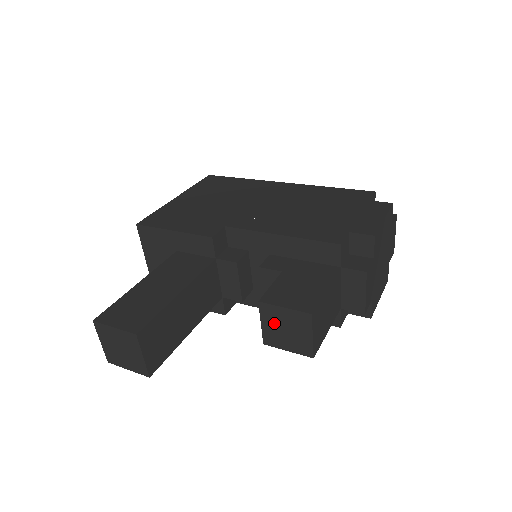
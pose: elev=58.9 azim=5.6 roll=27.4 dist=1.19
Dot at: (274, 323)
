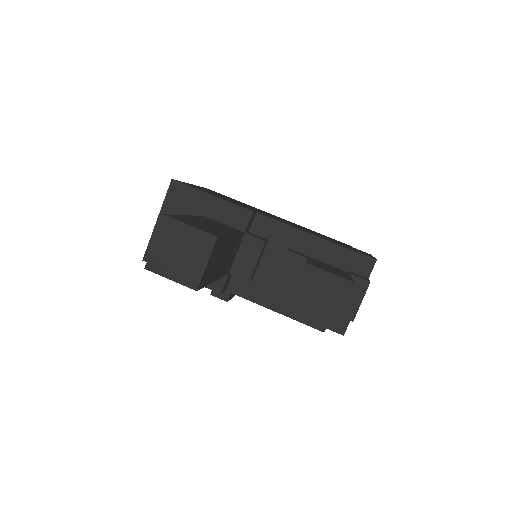
Dot at: (311, 287)
